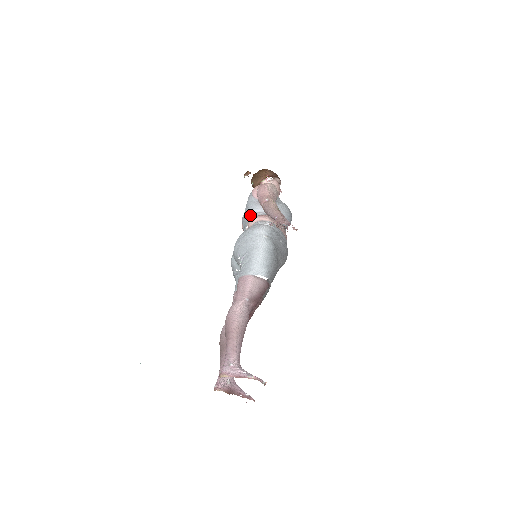
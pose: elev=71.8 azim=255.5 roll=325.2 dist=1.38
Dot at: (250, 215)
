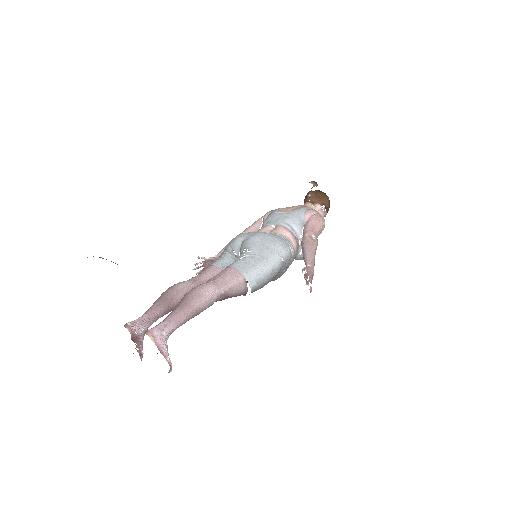
Dot at: (287, 224)
